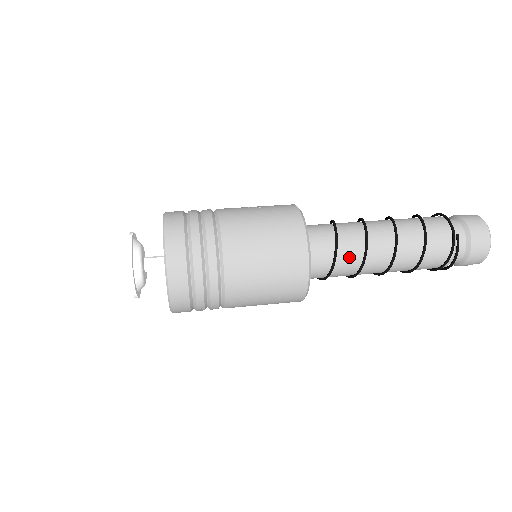
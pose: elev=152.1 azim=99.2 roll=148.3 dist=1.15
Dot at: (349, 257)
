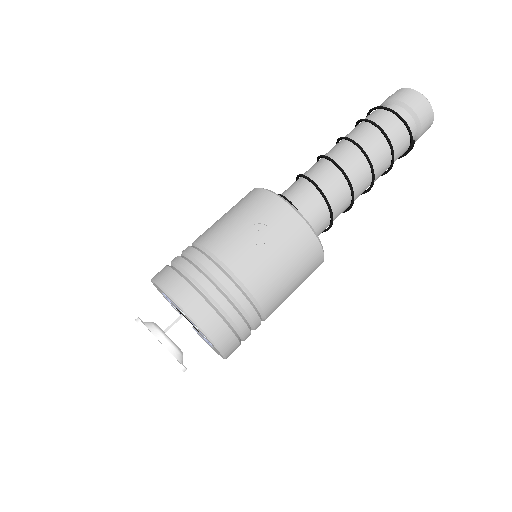
Dot at: occluded
